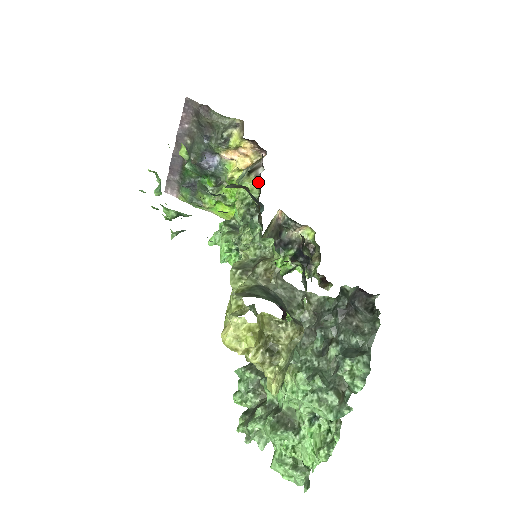
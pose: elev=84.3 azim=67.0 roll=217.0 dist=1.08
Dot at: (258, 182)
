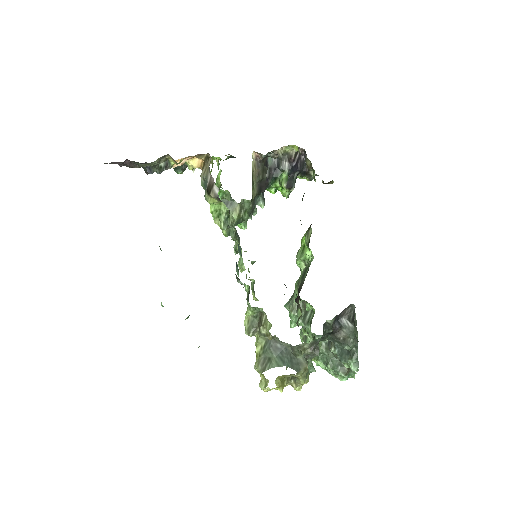
Dot at: (221, 201)
